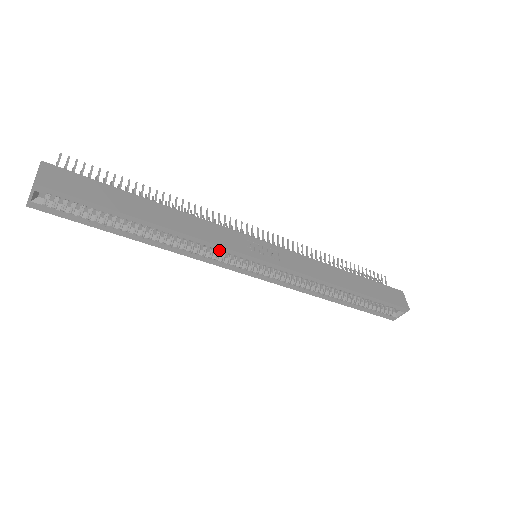
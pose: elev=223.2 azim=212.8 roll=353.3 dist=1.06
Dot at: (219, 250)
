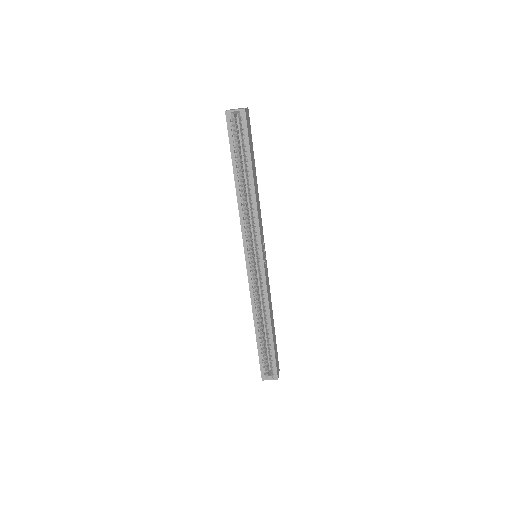
Dot at: (256, 228)
